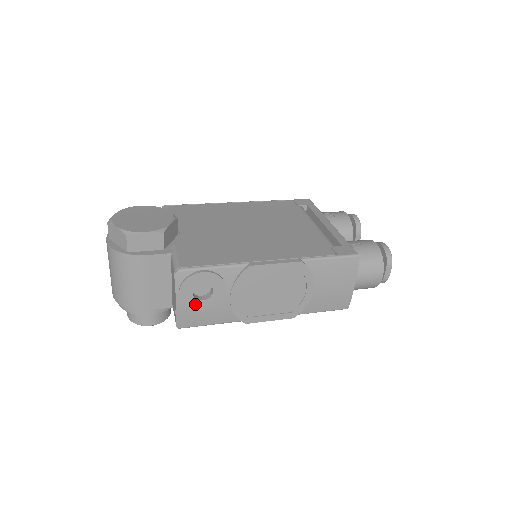
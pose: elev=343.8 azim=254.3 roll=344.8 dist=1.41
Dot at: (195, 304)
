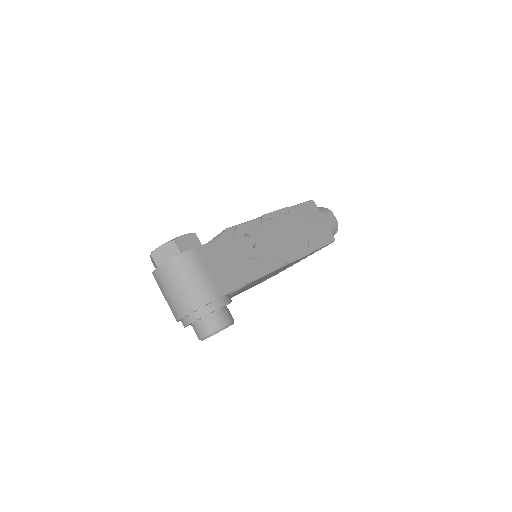
Dot at: (251, 253)
